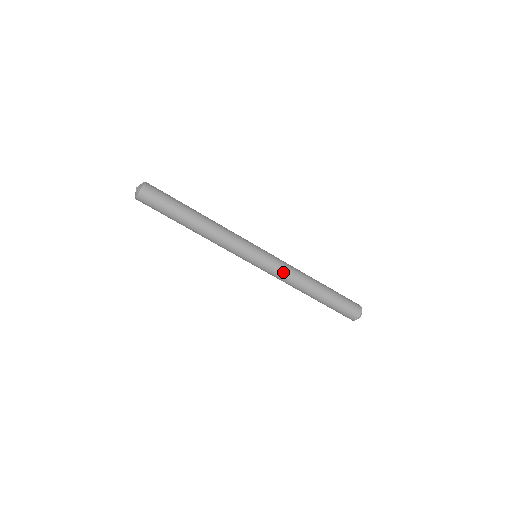
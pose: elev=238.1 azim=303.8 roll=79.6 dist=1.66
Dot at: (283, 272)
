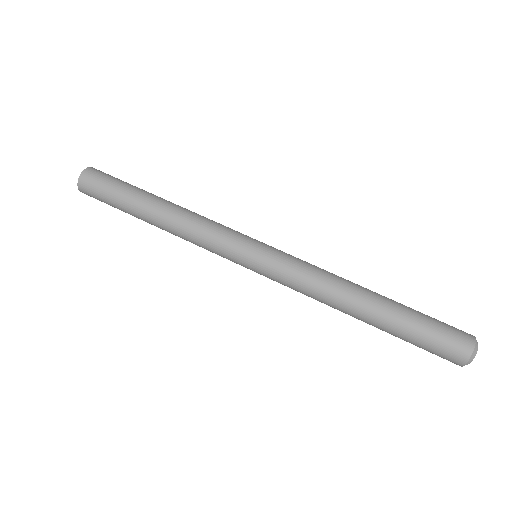
Dot at: (300, 273)
